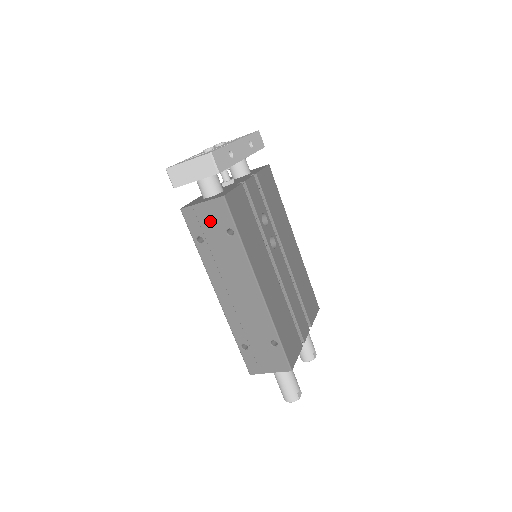
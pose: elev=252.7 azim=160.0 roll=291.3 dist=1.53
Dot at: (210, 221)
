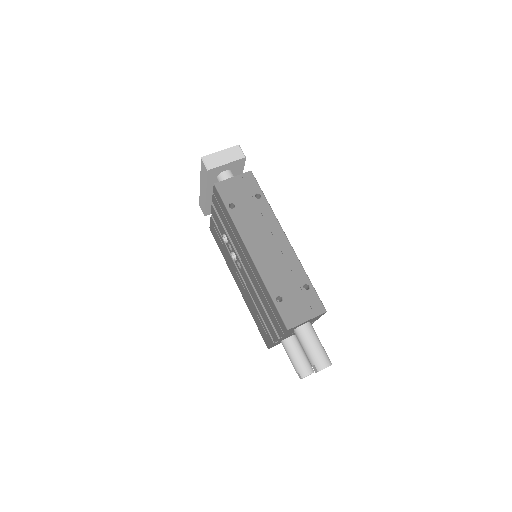
Dot at: (241, 190)
